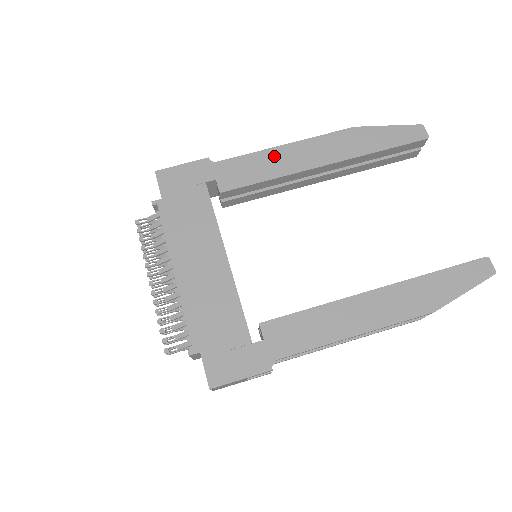
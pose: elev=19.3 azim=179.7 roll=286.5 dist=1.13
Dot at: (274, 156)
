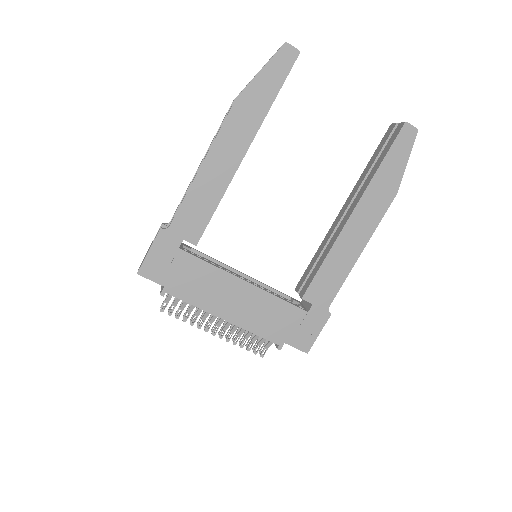
Dot at: (203, 182)
